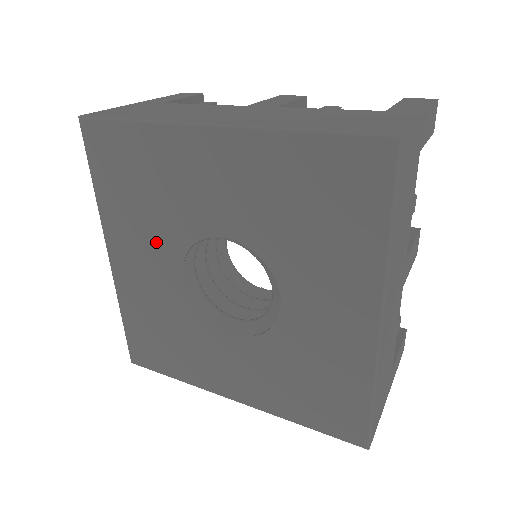
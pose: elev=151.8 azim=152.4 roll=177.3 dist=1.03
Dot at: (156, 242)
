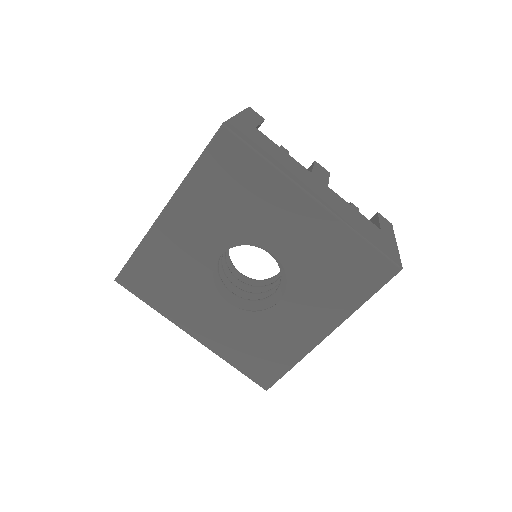
Dot at: (217, 227)
